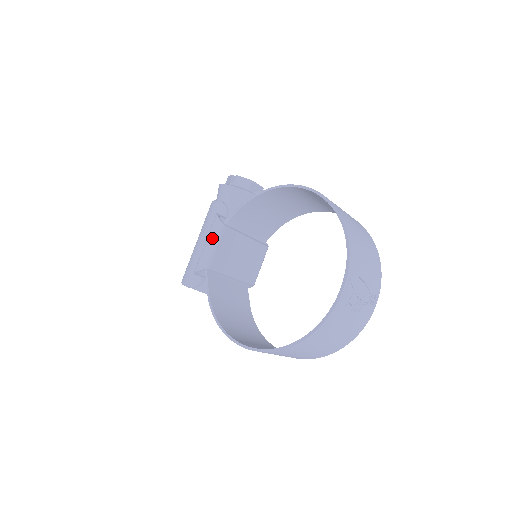
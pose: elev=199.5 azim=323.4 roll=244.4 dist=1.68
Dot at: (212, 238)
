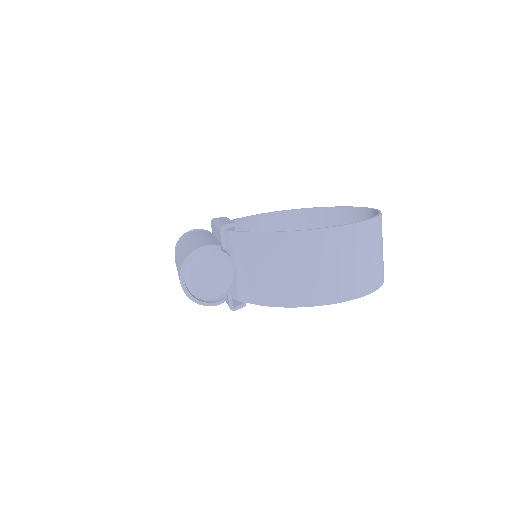
Dot at: (224, 219)
